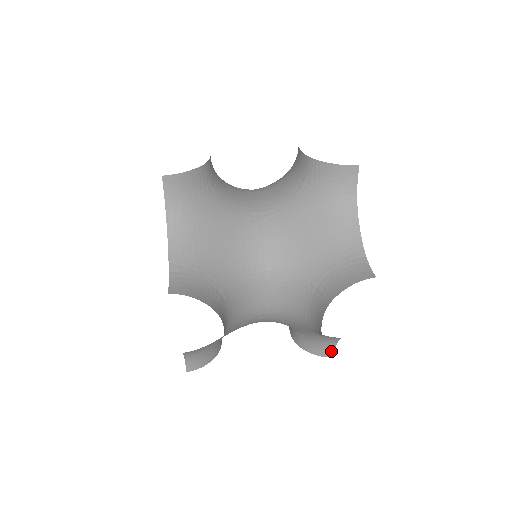
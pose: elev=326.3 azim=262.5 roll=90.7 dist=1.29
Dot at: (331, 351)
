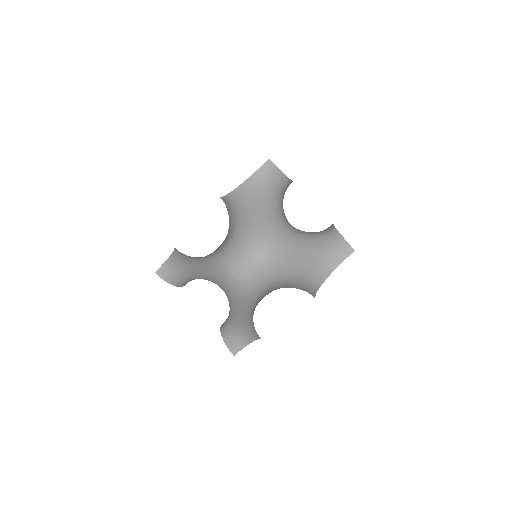
Dot at: occluded
